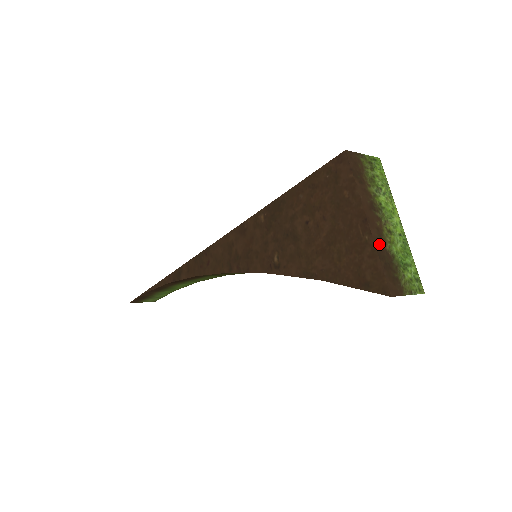
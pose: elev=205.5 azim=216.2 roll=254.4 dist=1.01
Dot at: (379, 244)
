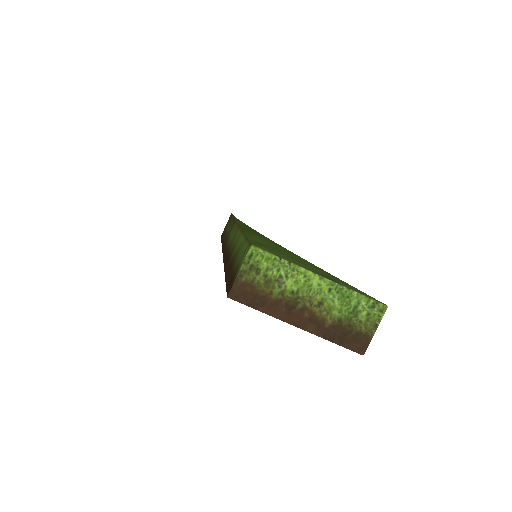
Dot at: (322, 331)
